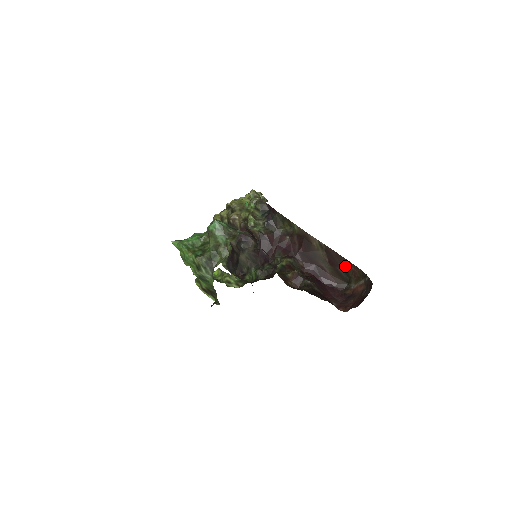
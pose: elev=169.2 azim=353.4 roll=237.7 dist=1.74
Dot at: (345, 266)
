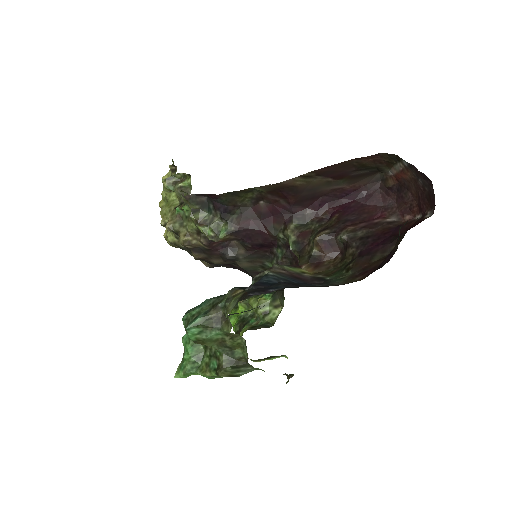
Dot at: (358, 166)
